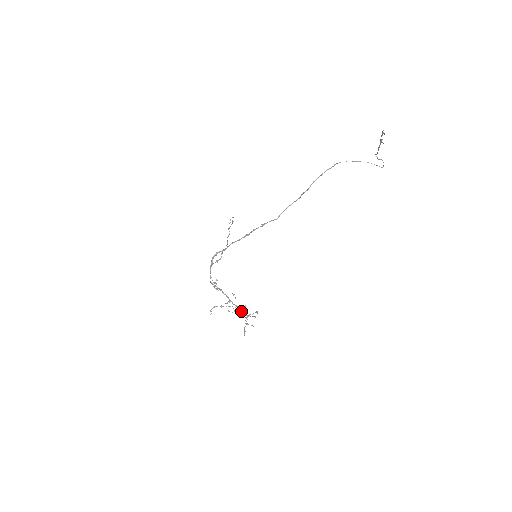
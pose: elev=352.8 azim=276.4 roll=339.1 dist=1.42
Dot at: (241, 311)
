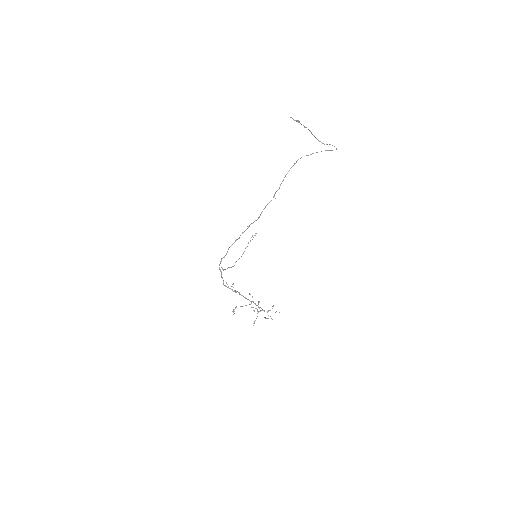
Dot at: occluded
